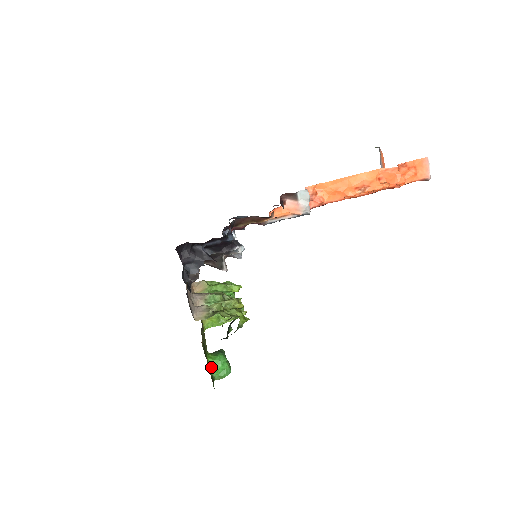
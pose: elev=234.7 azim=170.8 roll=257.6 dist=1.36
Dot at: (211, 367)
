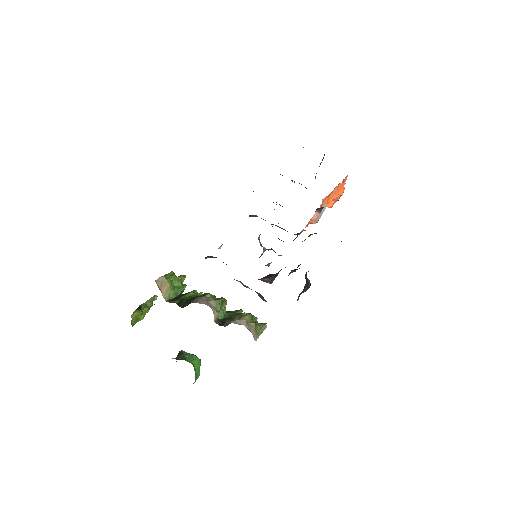
Dot at: (195, 375)
